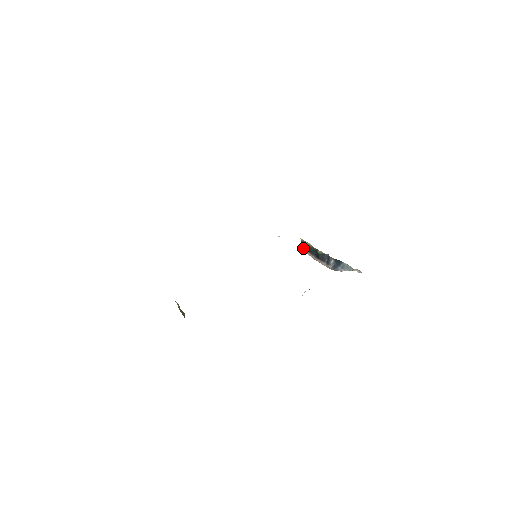
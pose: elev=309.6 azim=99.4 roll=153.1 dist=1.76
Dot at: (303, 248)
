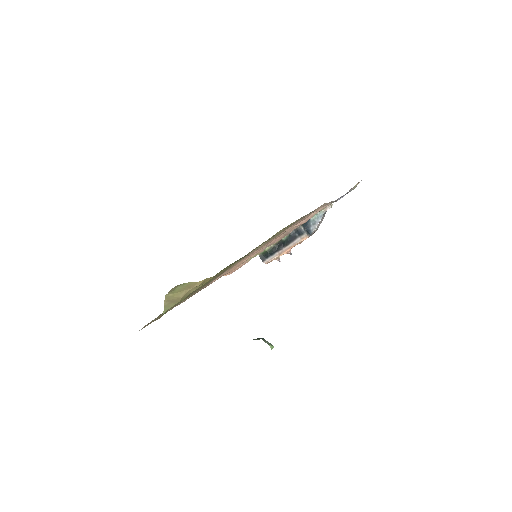
Dot at: (267, 258)
